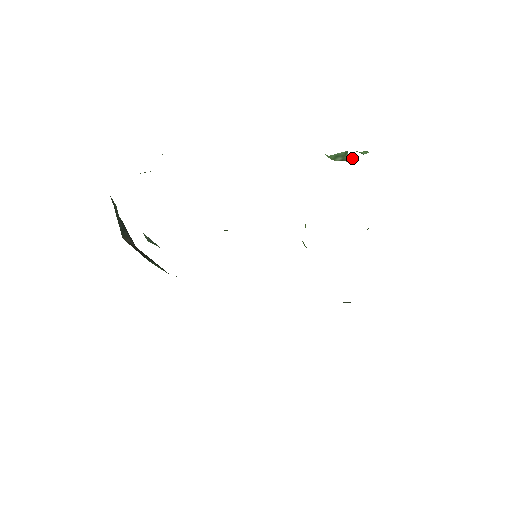
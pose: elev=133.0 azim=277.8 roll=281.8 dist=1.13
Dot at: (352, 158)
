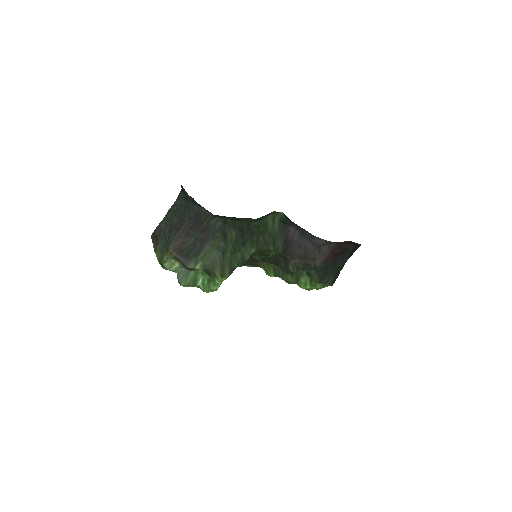
Dot at: occluded
